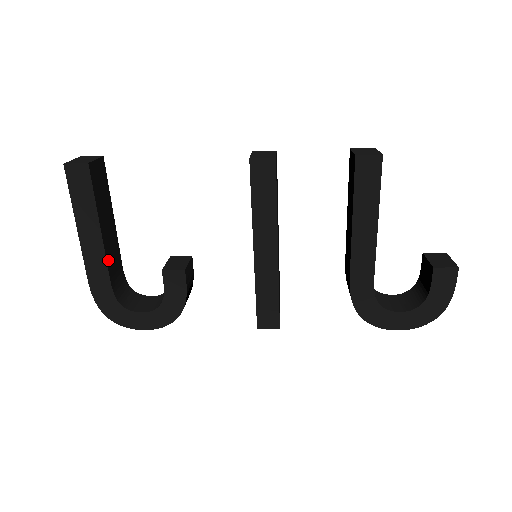
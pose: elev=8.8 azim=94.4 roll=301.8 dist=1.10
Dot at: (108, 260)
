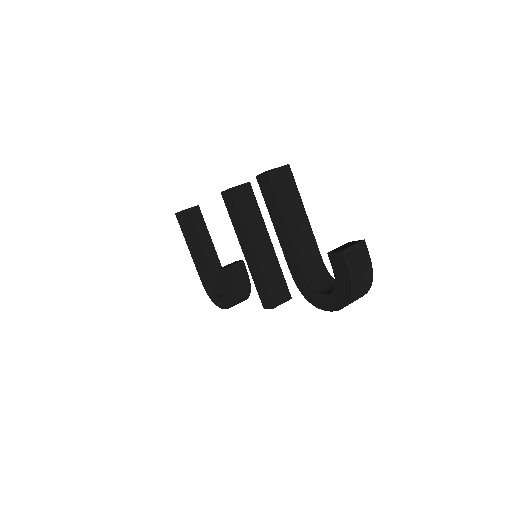
Dot at: (203, 265)
